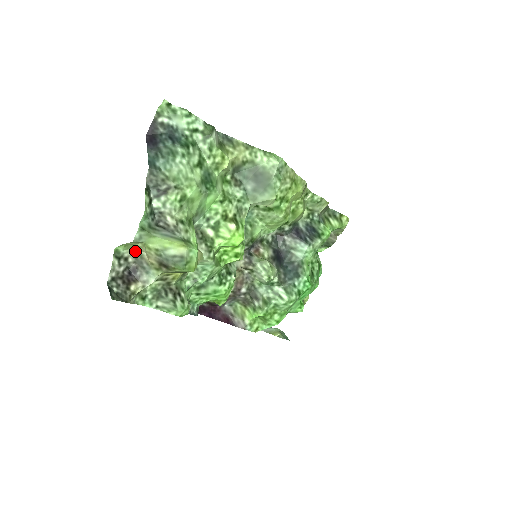
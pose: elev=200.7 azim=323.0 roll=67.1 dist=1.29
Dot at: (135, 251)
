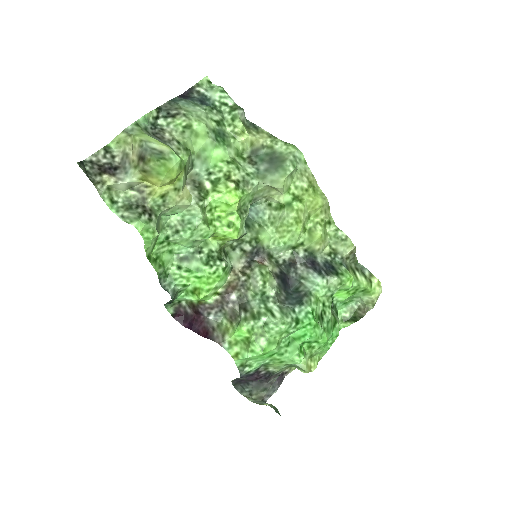
Dot at: (124, 151)
